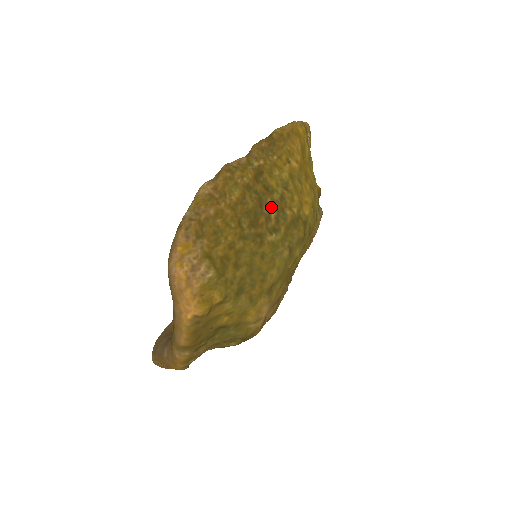
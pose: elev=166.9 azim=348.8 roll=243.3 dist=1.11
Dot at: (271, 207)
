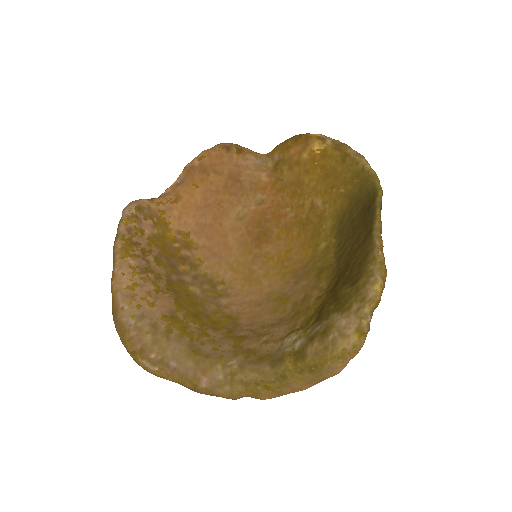
Dot at: occluded
